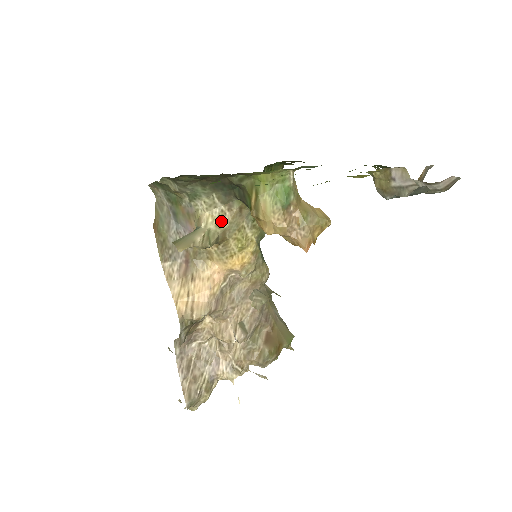
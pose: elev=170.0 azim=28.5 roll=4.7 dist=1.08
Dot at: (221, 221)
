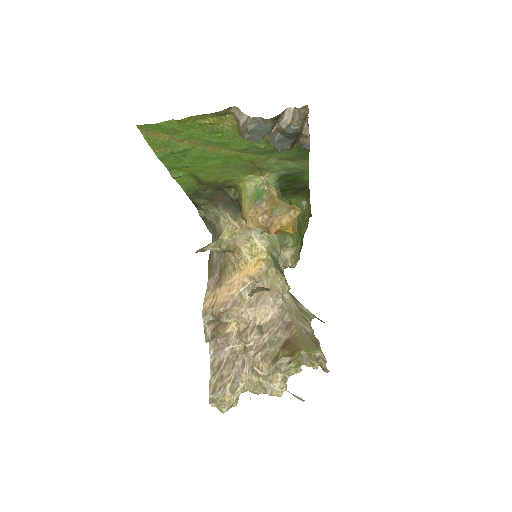
Dot at: (233, 233)
